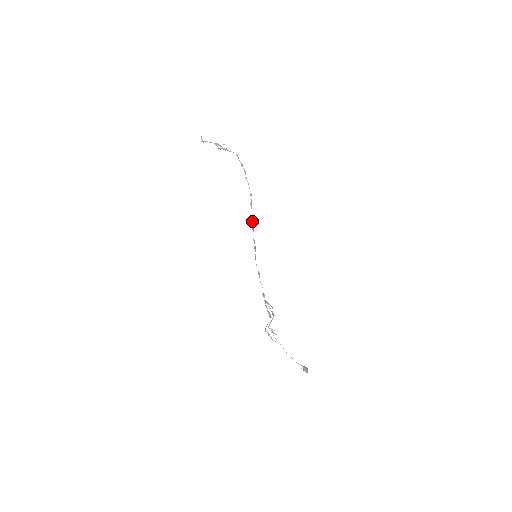
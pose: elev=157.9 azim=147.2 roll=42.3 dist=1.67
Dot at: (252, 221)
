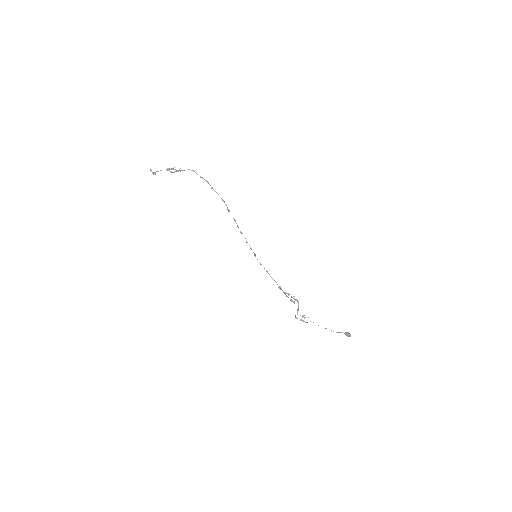
Dot at: (237, 225)
